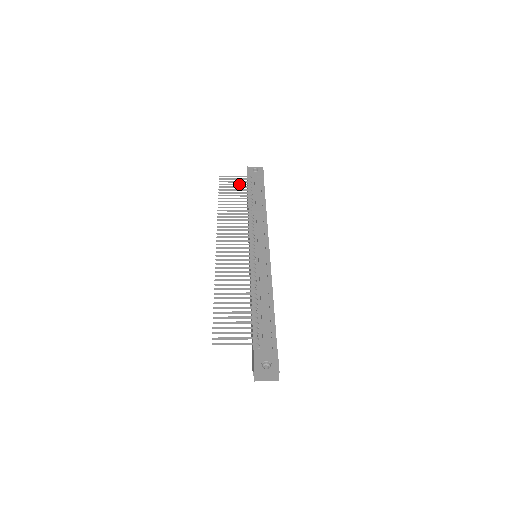
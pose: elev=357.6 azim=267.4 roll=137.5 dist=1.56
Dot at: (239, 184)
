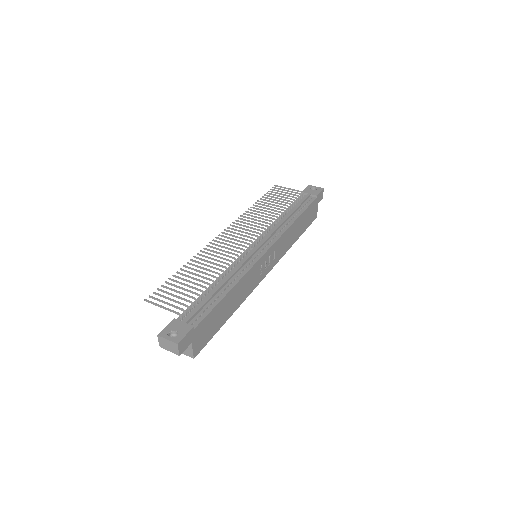
Dot at: (286, 195)
